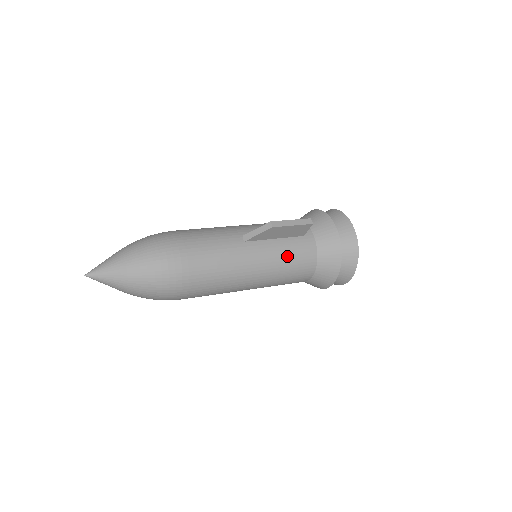
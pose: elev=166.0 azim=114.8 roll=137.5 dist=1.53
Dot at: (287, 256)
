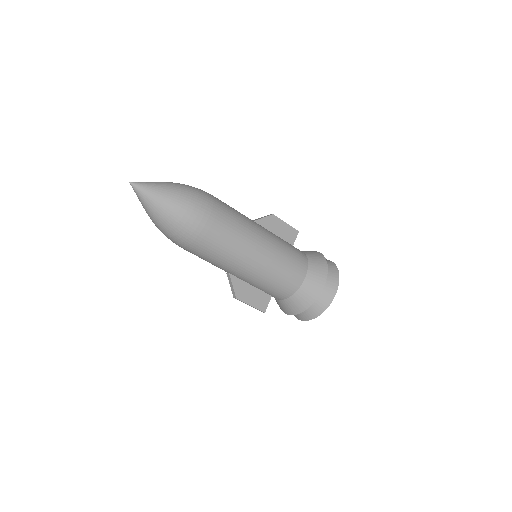
Dot at: (285, 242)
